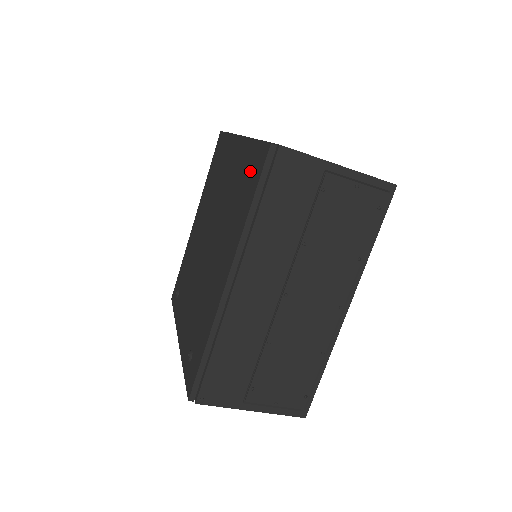
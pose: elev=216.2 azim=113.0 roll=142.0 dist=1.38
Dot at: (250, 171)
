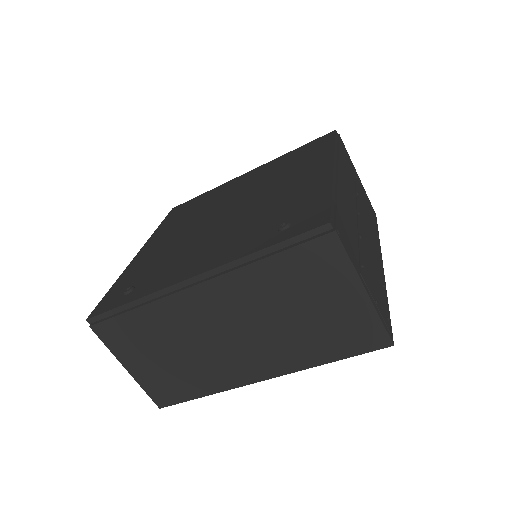
Dot at: (307, 149)
